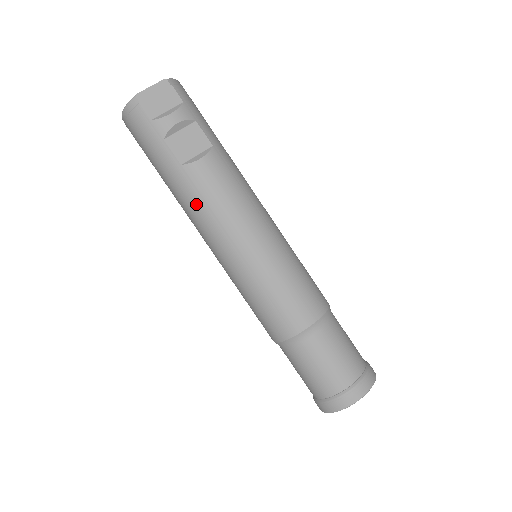
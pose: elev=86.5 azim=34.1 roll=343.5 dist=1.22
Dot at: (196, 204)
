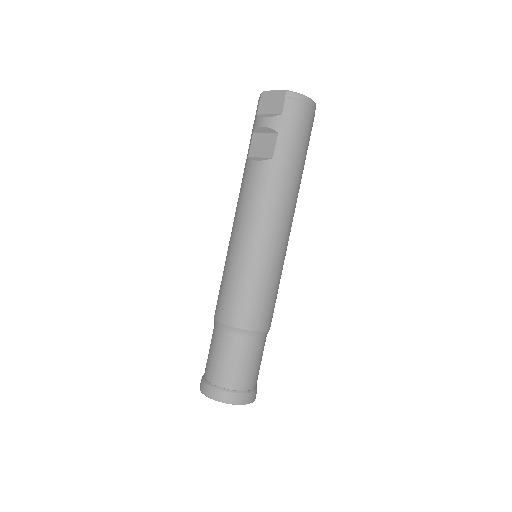
Dot at: (240, 189)
